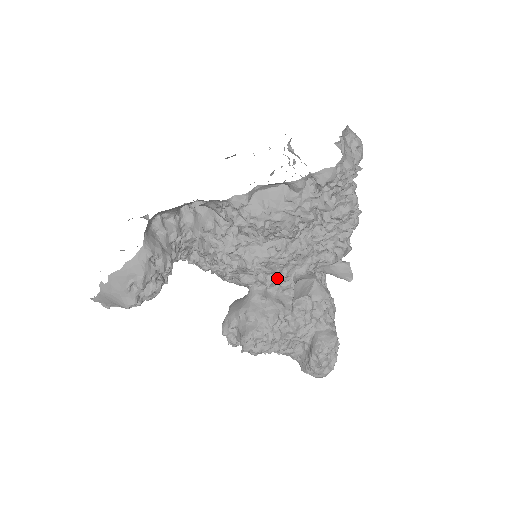
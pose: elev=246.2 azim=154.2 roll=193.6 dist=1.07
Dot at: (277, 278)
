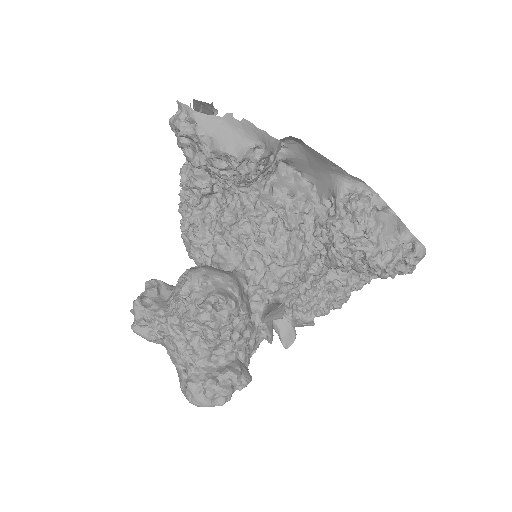
Dot at: (268, 285)
